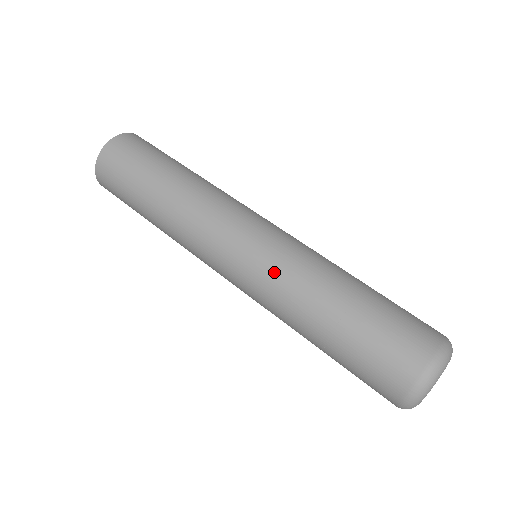
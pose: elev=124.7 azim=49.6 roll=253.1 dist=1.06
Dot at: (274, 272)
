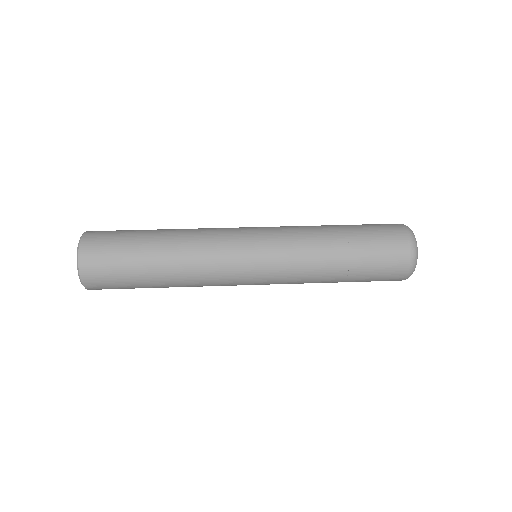
Dot at: (289, 272)
